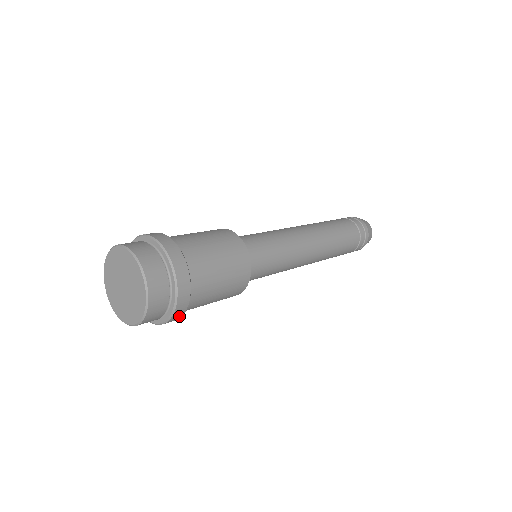
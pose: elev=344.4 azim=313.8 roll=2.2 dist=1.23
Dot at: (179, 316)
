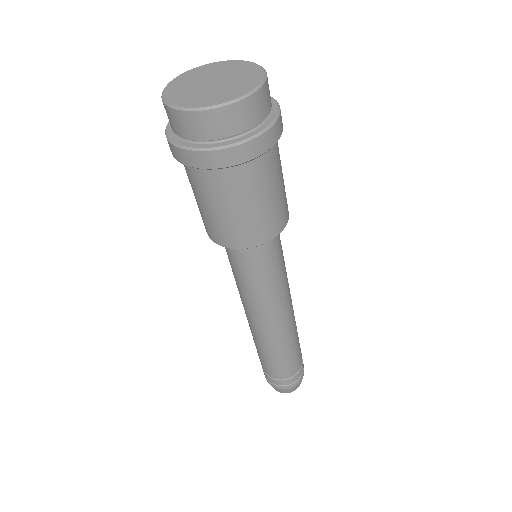
Dot at: (256, 152)
